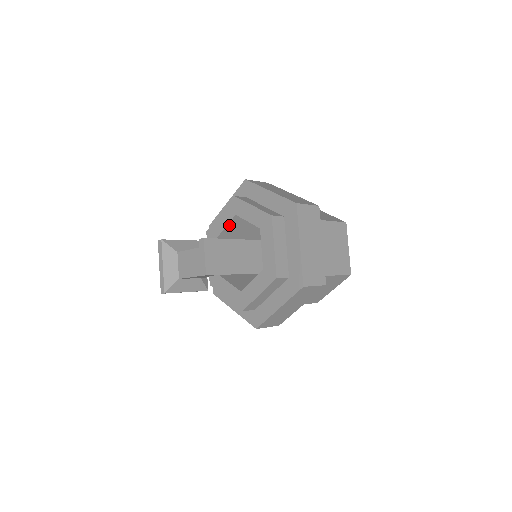
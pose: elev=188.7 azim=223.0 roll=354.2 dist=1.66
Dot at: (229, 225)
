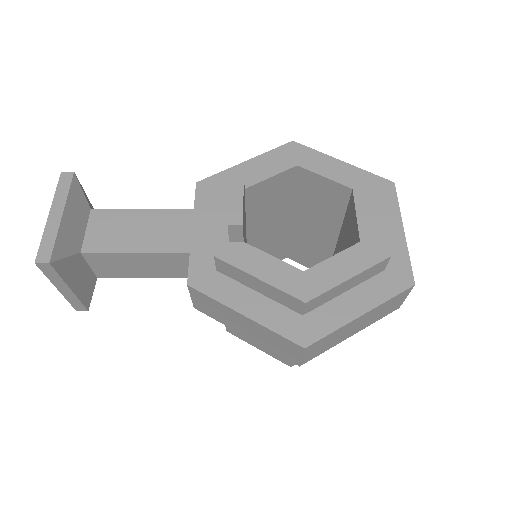
Dot at: (274, 178)
